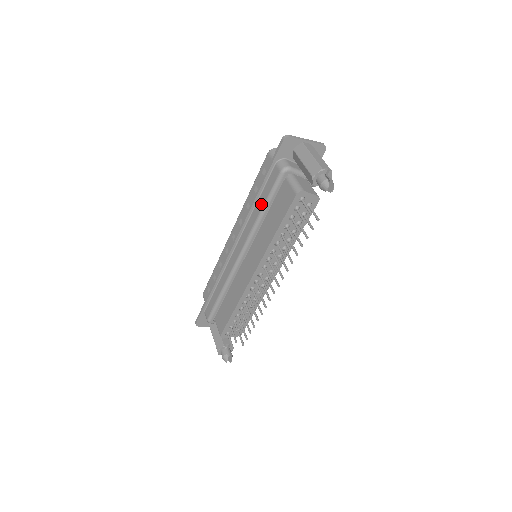
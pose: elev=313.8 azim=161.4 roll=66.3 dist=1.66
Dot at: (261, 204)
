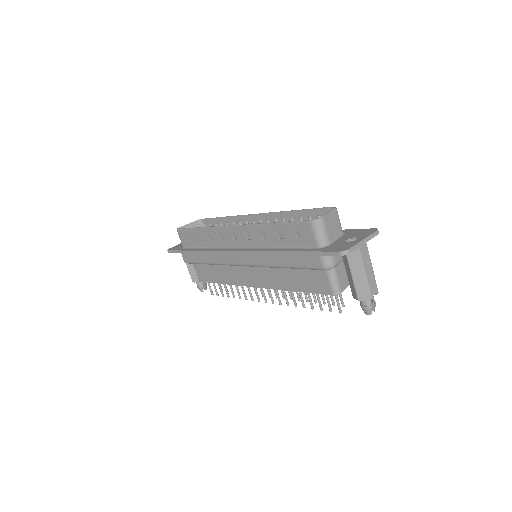
Dot at: (285, 263)
